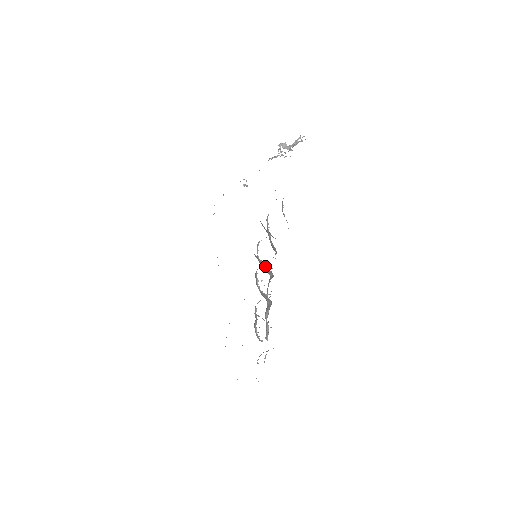
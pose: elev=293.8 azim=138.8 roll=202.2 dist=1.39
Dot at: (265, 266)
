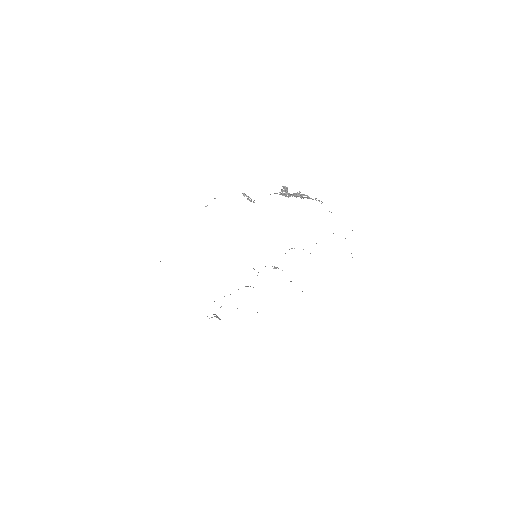
Dot at: occluded
